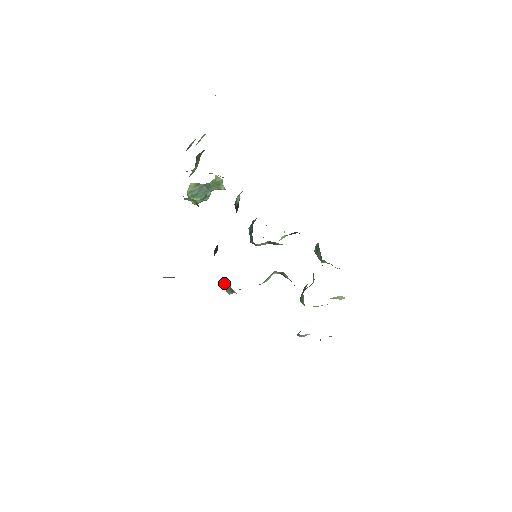
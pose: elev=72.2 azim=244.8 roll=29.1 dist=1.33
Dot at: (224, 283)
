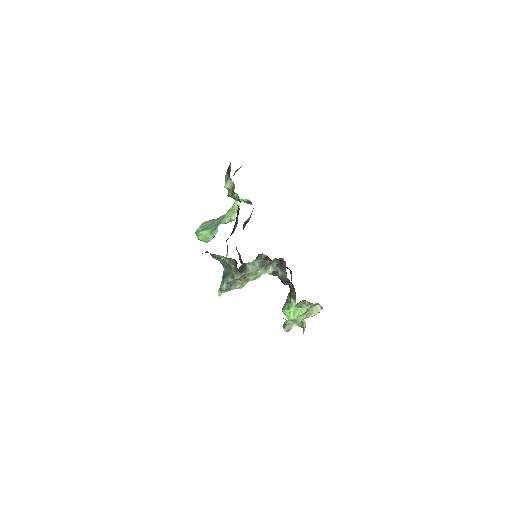
Dot at: (223, 277)
